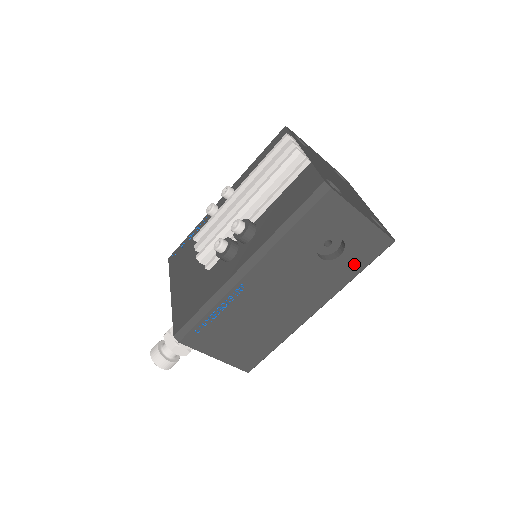
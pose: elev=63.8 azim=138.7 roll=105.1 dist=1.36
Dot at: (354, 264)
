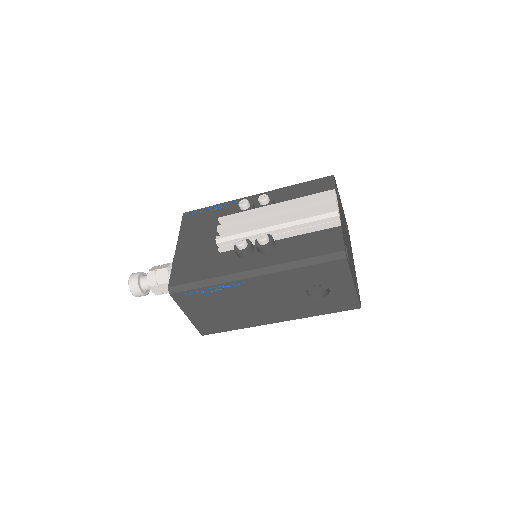
Dot at: (325, 308)
